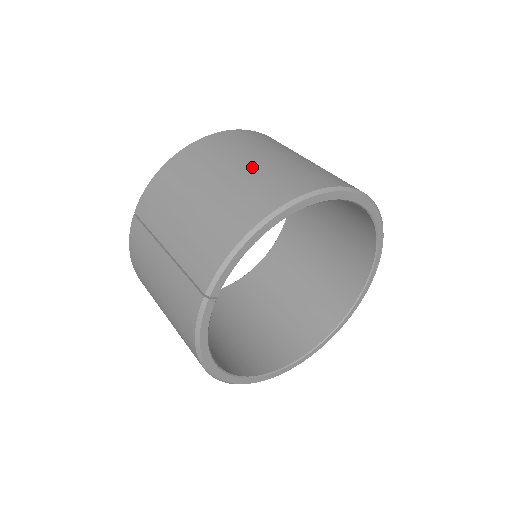
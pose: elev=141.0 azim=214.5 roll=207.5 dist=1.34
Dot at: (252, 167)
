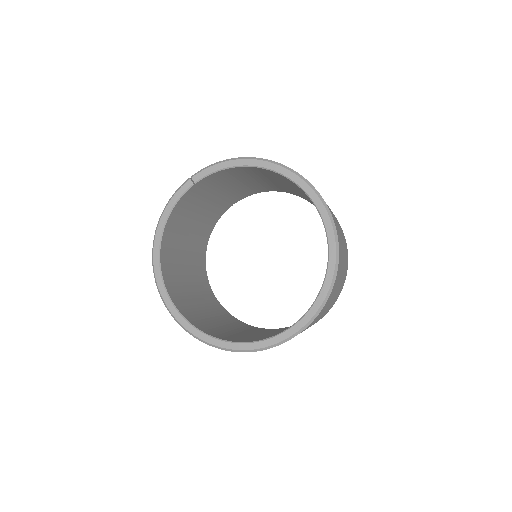
Dot at: occluded
